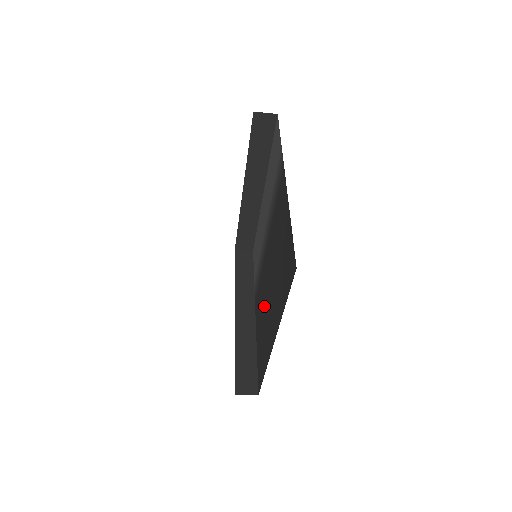
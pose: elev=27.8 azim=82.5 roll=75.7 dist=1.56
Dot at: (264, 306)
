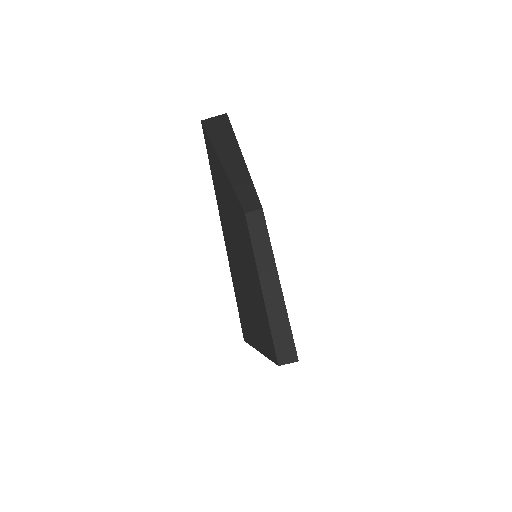
Dot at: occluded
